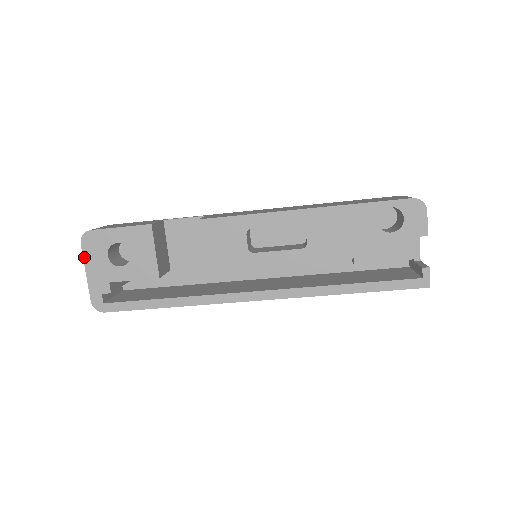
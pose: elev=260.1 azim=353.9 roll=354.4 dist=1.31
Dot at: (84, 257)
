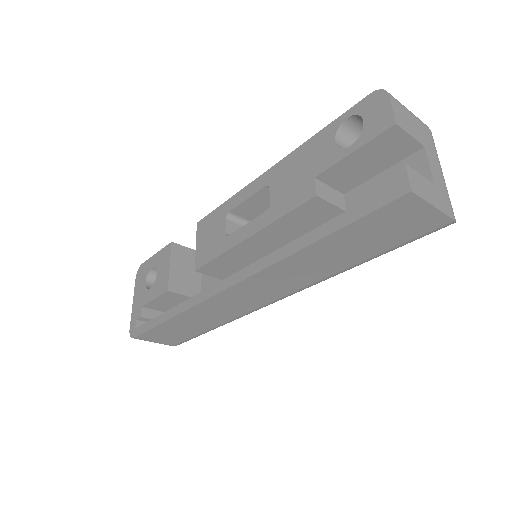
Dot at: (135, 289)
